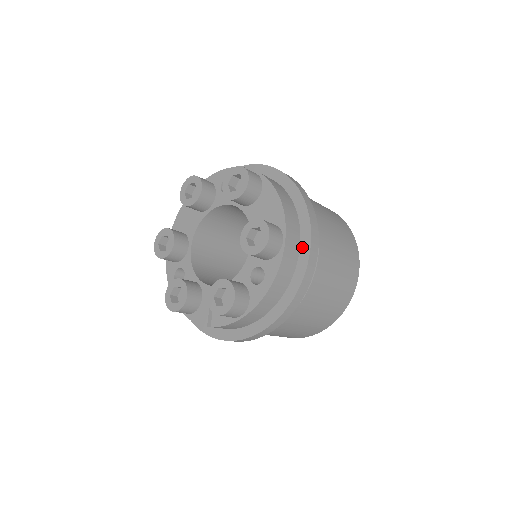
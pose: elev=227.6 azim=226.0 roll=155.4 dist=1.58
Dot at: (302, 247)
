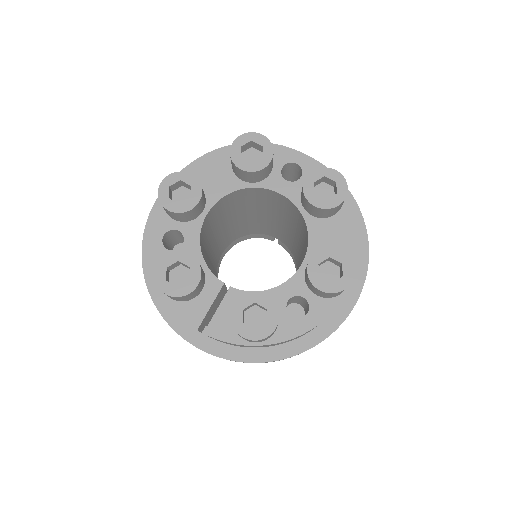
Dot at: (347, 295)
